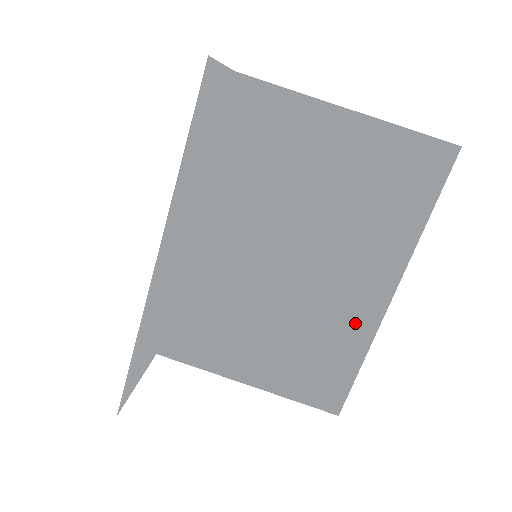
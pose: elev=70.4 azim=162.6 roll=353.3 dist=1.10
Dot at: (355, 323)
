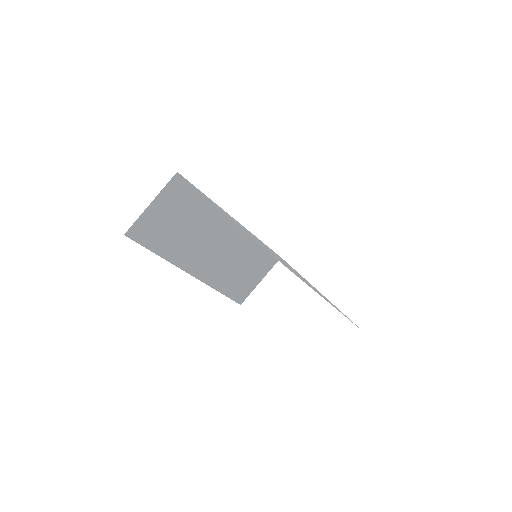
Dot at: occluded
